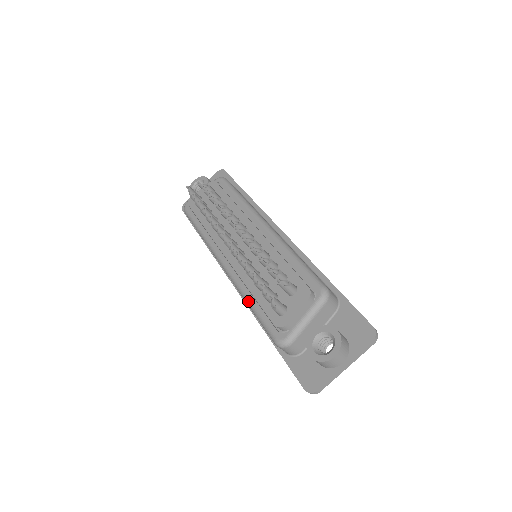
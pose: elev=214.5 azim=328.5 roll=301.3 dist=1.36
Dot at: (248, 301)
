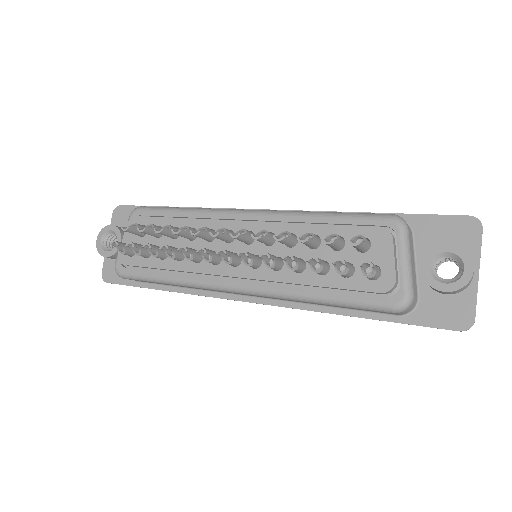
Dot at: (315, 298)
